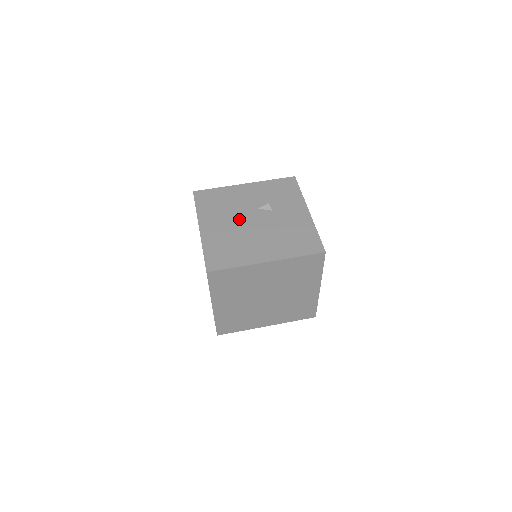
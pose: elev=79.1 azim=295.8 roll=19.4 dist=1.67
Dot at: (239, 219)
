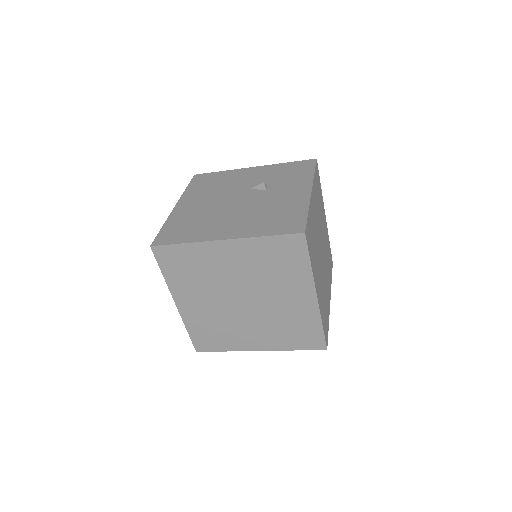
Dot at: (223, 198)
